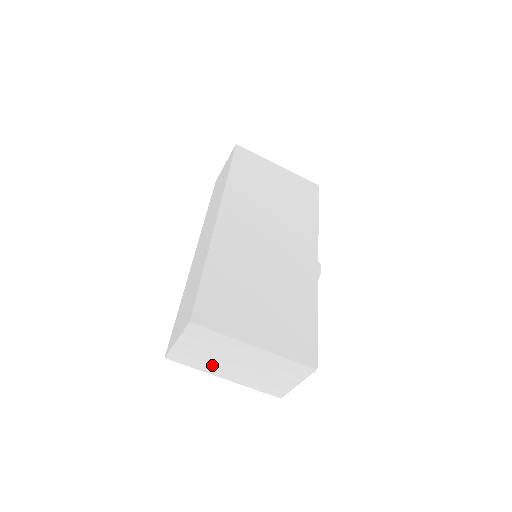
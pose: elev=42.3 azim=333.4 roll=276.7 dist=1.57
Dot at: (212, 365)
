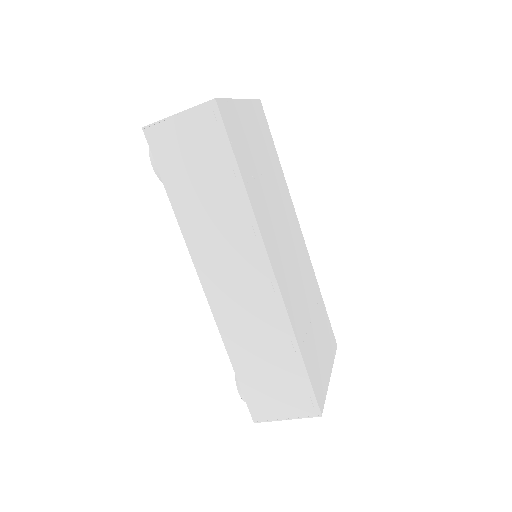
Dot at: occluded
